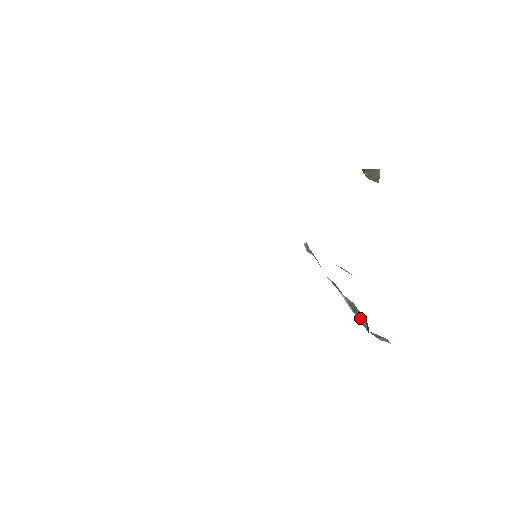
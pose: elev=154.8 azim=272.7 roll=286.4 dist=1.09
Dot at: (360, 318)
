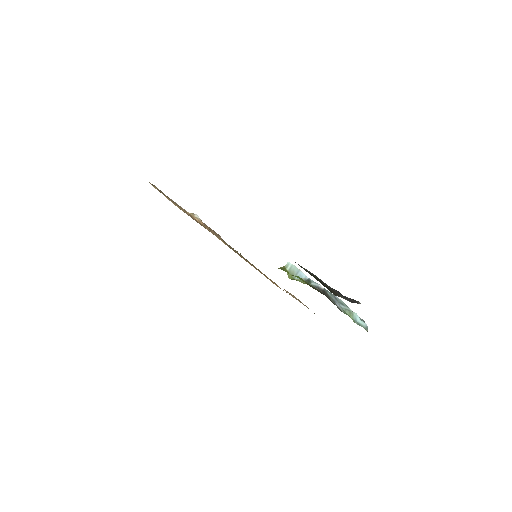
Dot at: occluded
